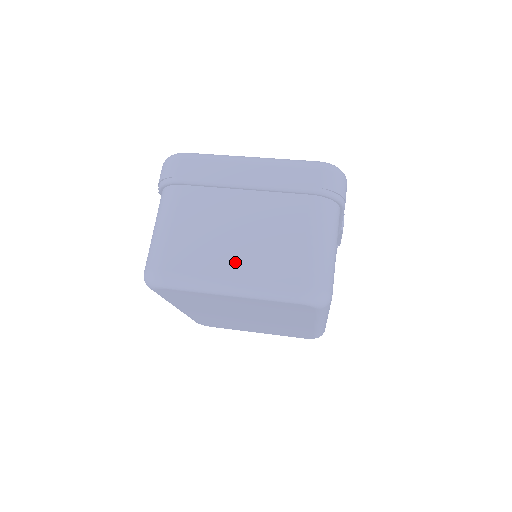
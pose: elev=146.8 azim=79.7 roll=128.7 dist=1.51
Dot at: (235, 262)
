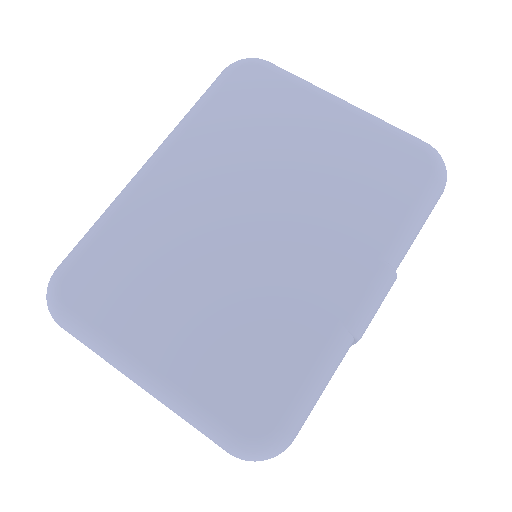
Dot at: occluded
